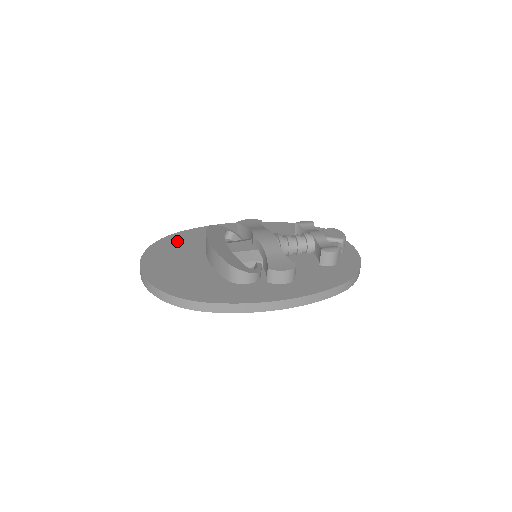
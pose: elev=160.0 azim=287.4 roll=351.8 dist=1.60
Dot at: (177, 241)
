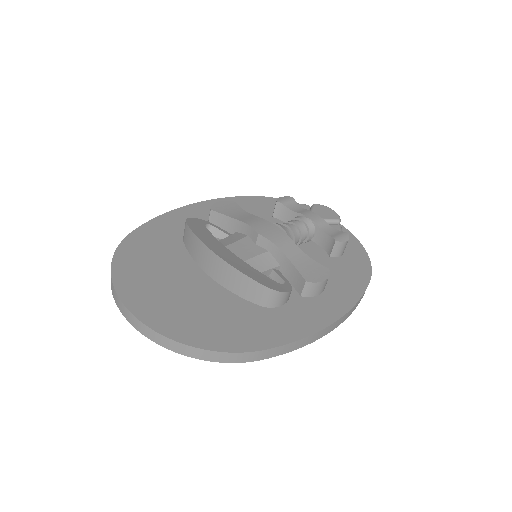
Dot at: (143, 249)
